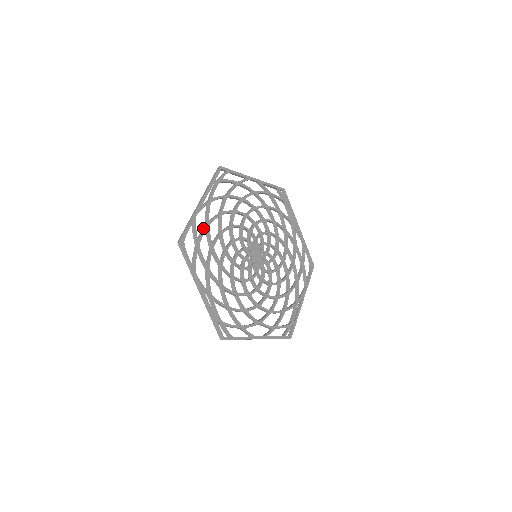
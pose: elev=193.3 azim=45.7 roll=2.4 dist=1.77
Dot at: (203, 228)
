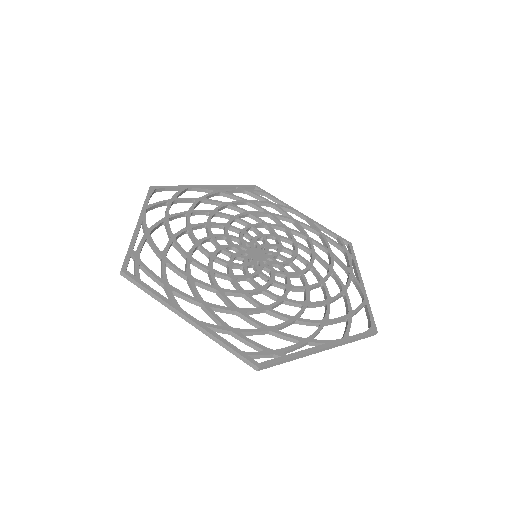
Dot at: (193, 199)
